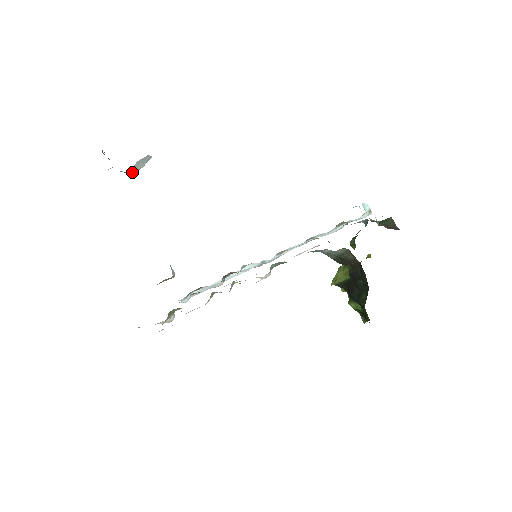
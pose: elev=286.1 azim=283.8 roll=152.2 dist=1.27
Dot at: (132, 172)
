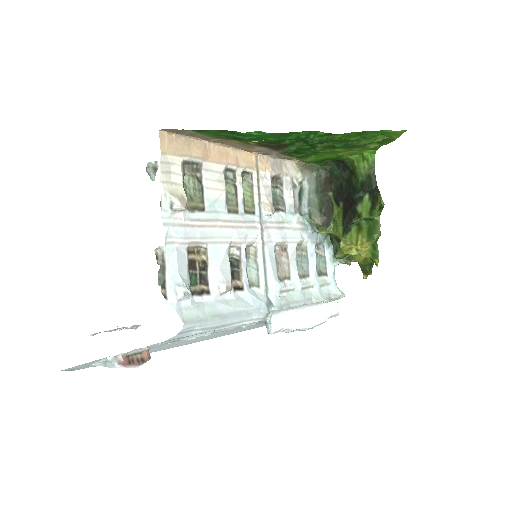
Dot at: occluded
